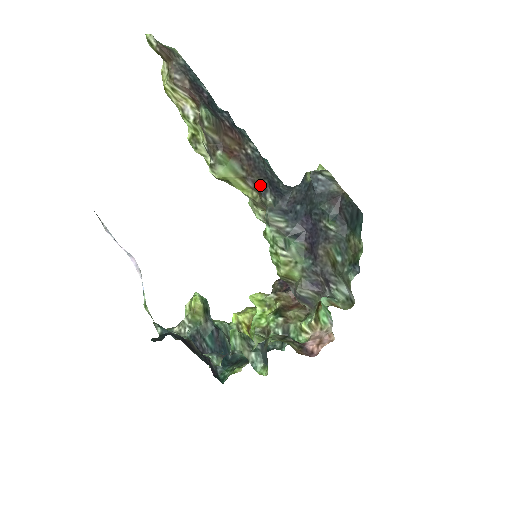
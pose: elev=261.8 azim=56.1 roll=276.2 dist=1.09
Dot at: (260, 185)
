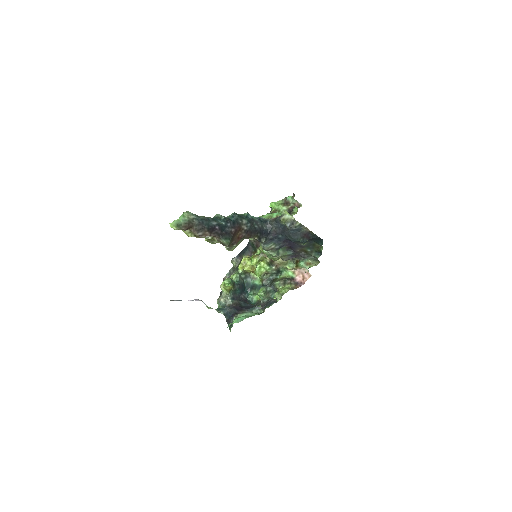
Dot at: (257, 239)
